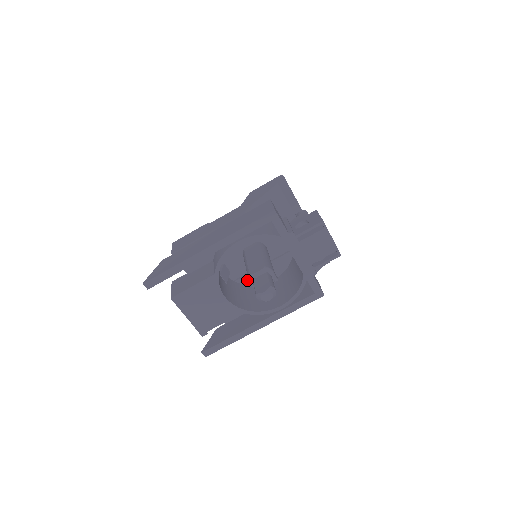
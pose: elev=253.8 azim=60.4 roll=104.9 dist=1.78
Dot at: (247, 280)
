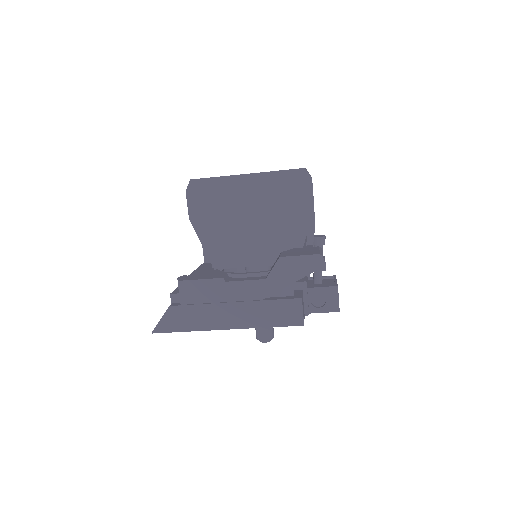
Dot at: occluded
